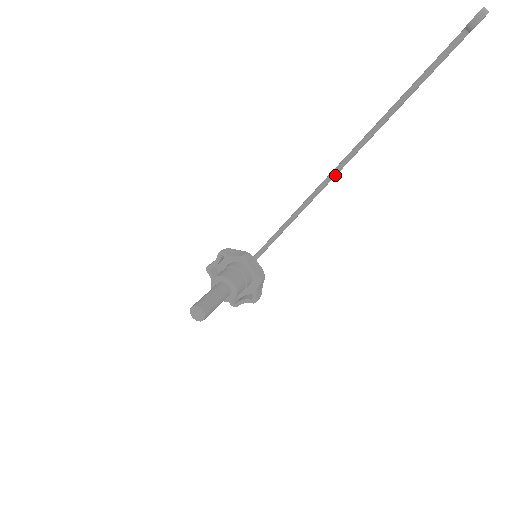
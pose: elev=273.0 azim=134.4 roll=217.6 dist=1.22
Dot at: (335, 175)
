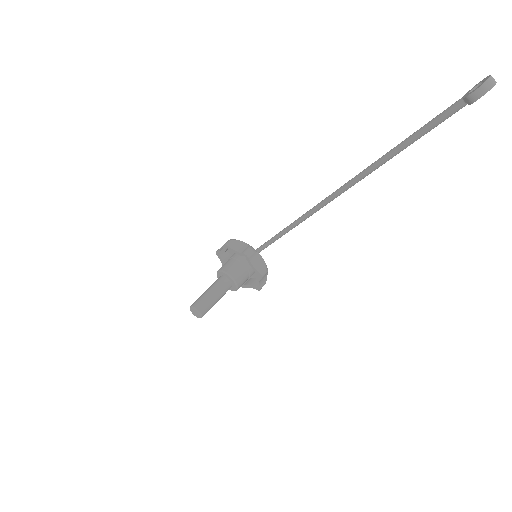
Dot at: (326, 204)
